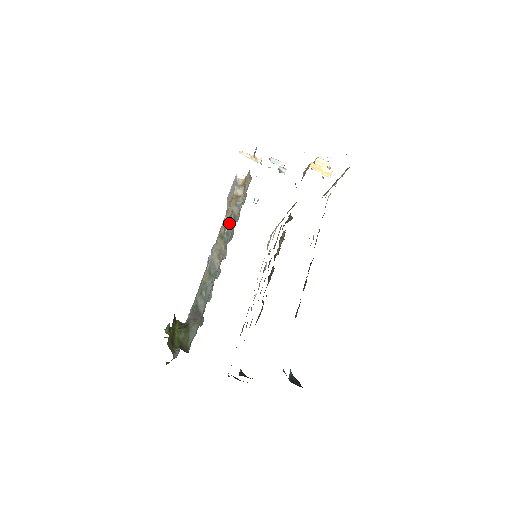
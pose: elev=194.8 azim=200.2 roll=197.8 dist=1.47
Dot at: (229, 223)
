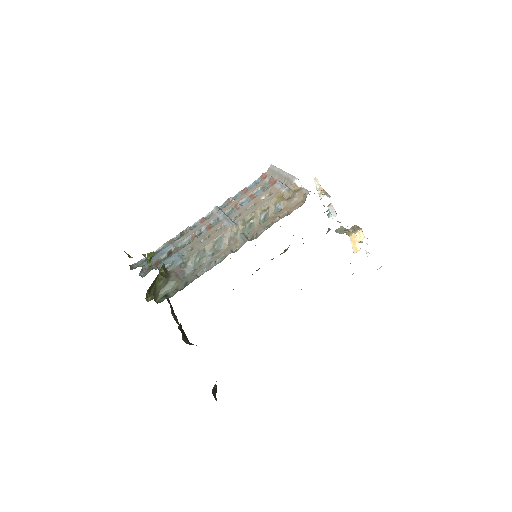
Dot at: (258, 216)
